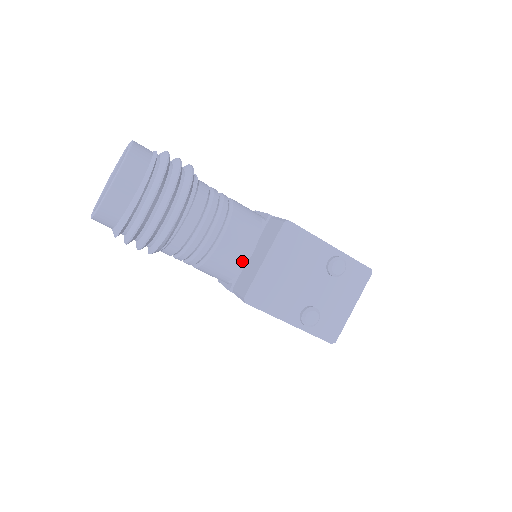
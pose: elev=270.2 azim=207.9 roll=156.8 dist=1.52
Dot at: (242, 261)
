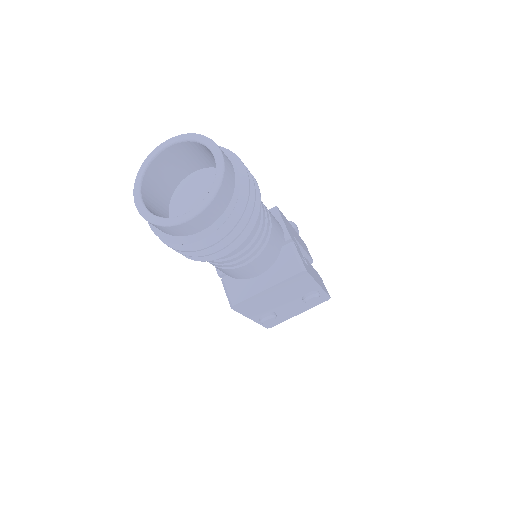
Dot at: (248, 277)
